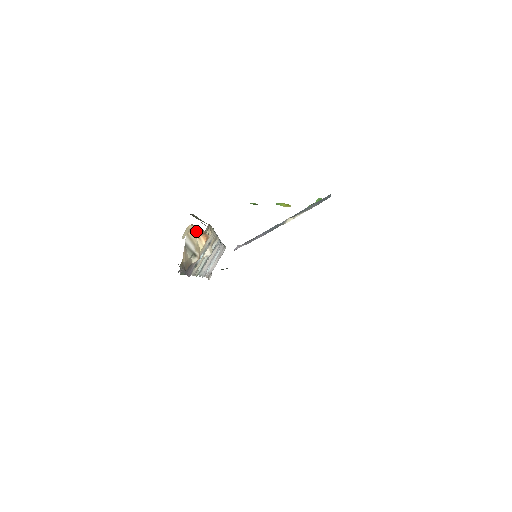
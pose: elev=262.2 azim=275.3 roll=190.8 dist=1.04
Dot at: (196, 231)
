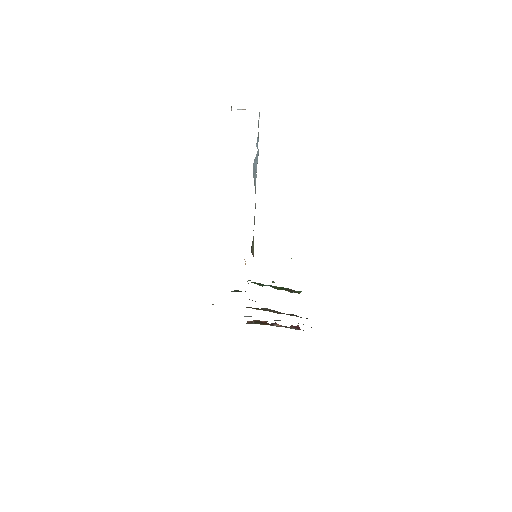
Dot at: occluded
